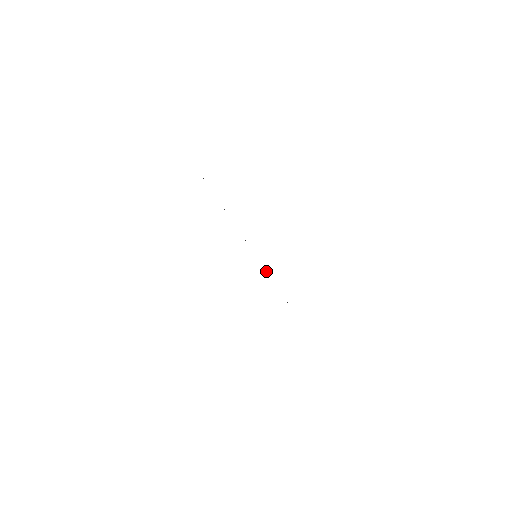
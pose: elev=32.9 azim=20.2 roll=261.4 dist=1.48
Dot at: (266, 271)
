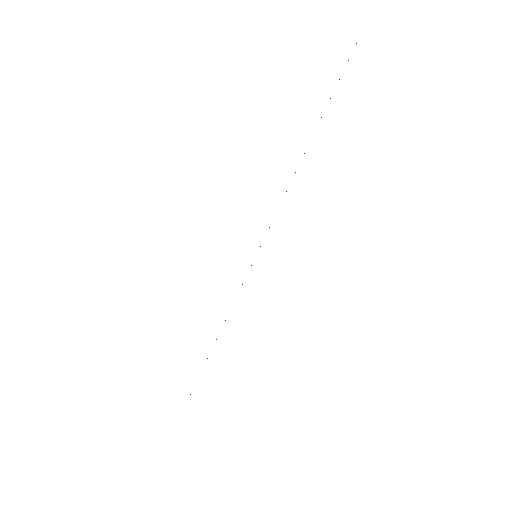
Dot at: occluded
